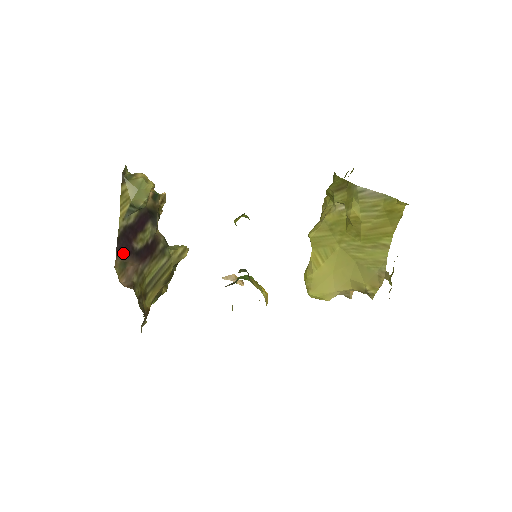
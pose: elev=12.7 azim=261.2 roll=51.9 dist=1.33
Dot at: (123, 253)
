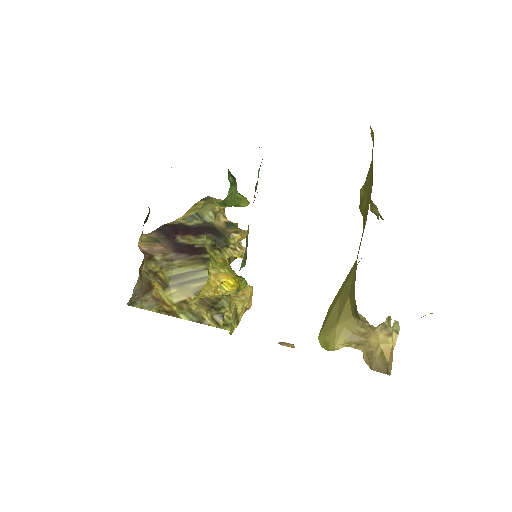
Dot at: (162, 234)
